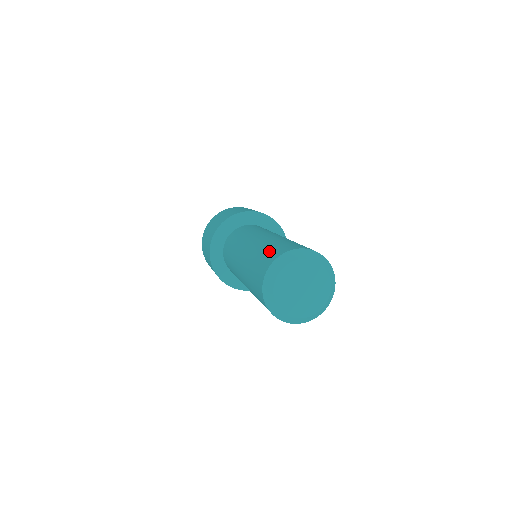
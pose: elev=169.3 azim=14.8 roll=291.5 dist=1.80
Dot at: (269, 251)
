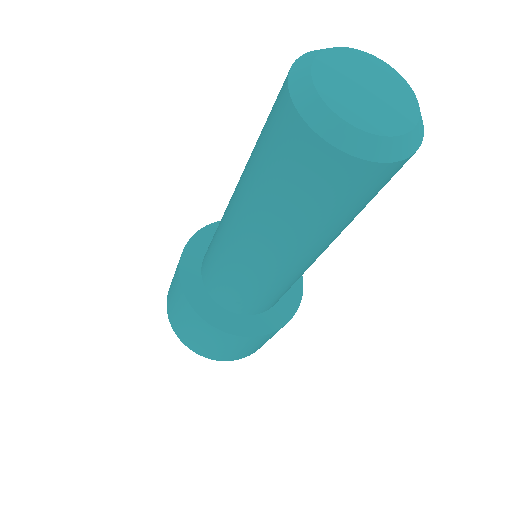
Dot at: (266, 123)
